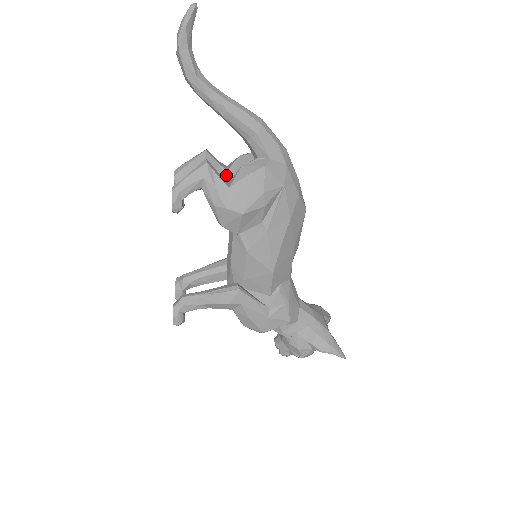
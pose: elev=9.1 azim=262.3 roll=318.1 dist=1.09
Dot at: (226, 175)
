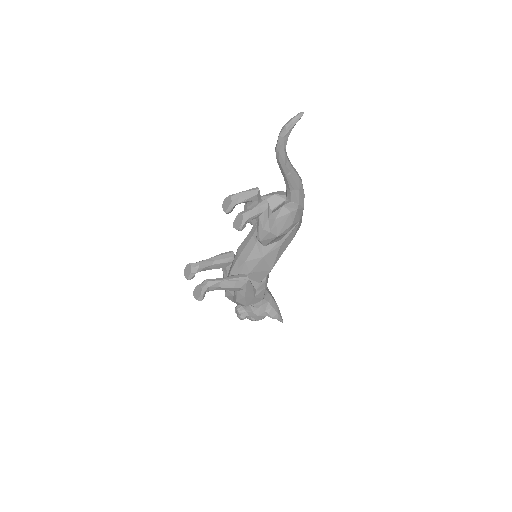
Dot at: occluded
